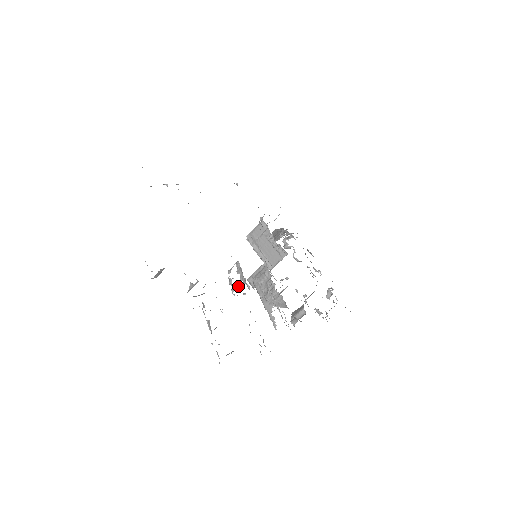
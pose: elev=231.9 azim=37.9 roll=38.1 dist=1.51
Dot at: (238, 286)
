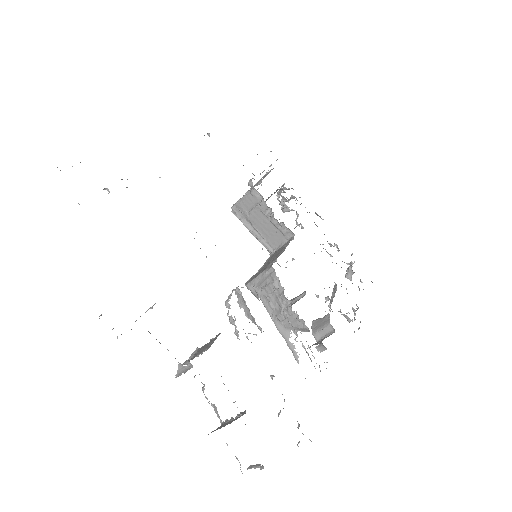
Dot at: occluded
